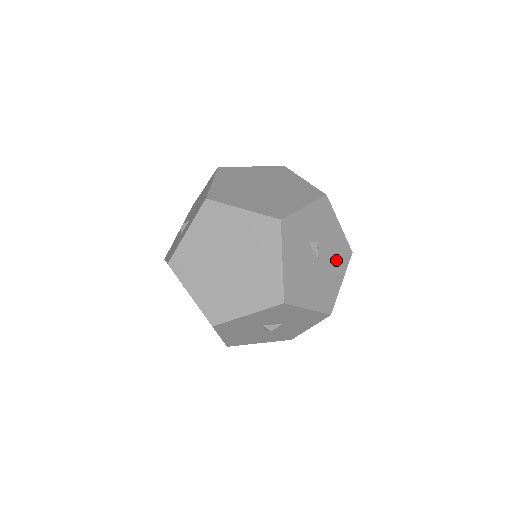
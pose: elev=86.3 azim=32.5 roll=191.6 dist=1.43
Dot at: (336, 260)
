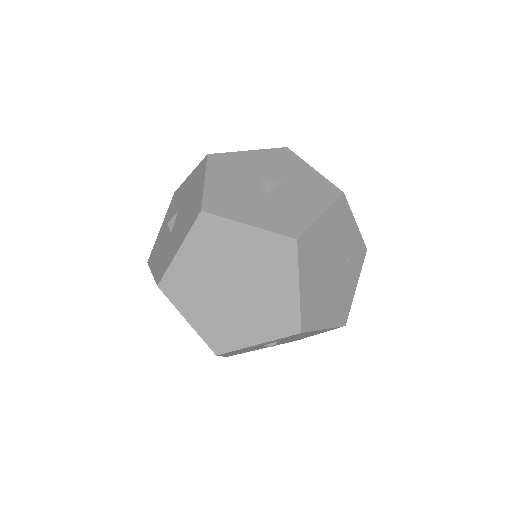
Dot at: (312, 334)
